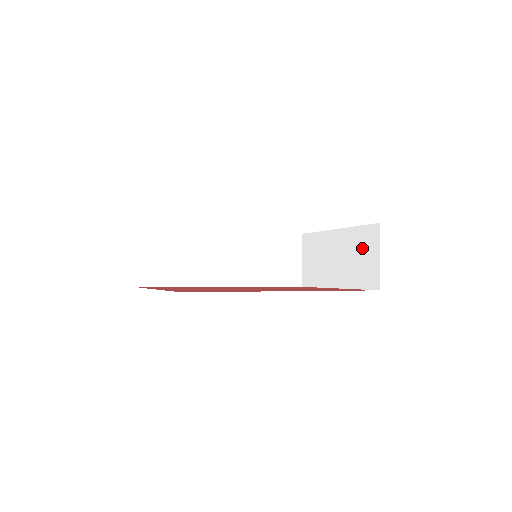
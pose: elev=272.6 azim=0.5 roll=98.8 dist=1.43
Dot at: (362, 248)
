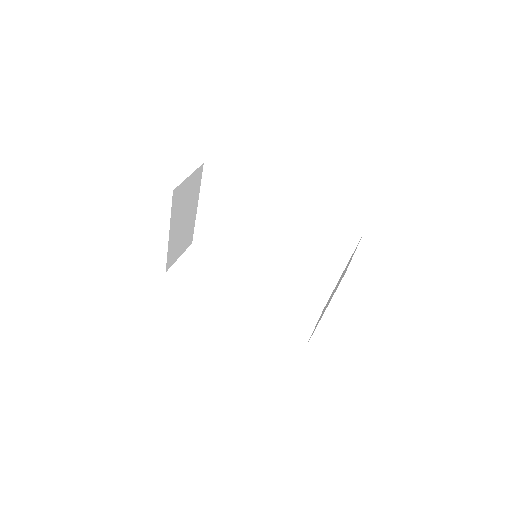
Dot at: occluded
